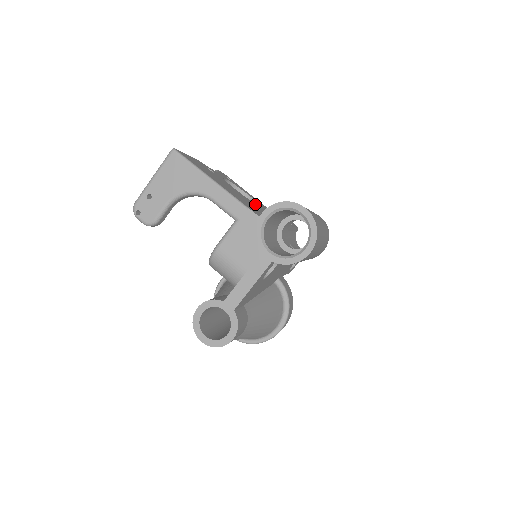
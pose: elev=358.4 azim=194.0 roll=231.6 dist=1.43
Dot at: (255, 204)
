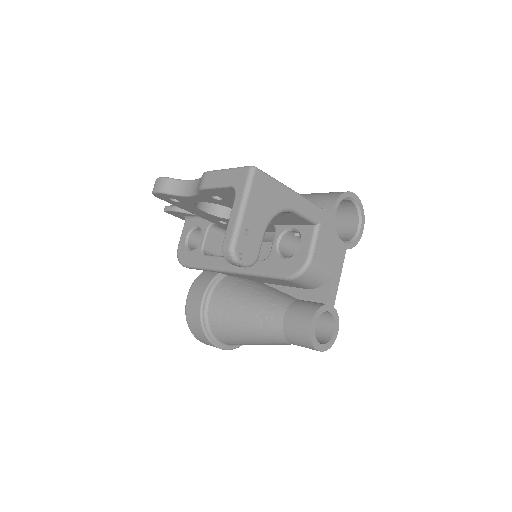
Dot at: occluded
